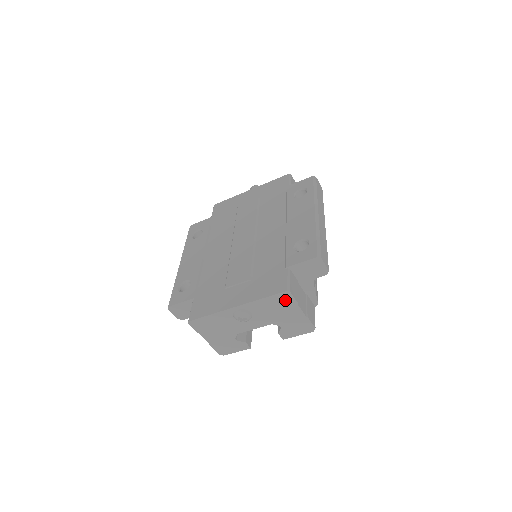
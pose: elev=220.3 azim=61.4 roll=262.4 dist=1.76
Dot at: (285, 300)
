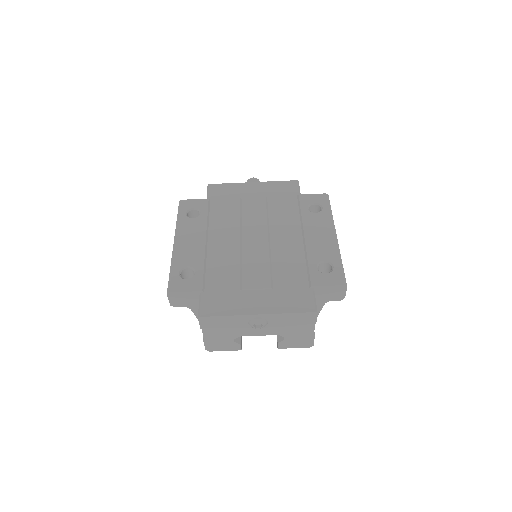
Dot at: (307, 319)
